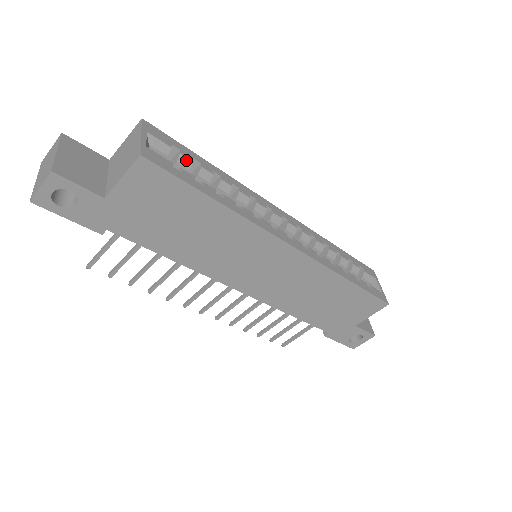
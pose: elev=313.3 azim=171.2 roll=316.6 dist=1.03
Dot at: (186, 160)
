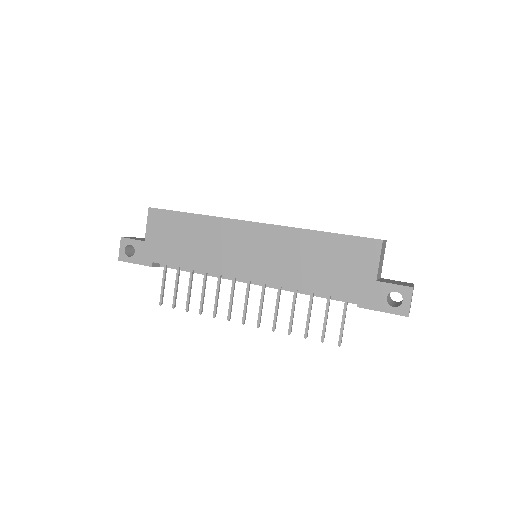
Dot at: occluded
